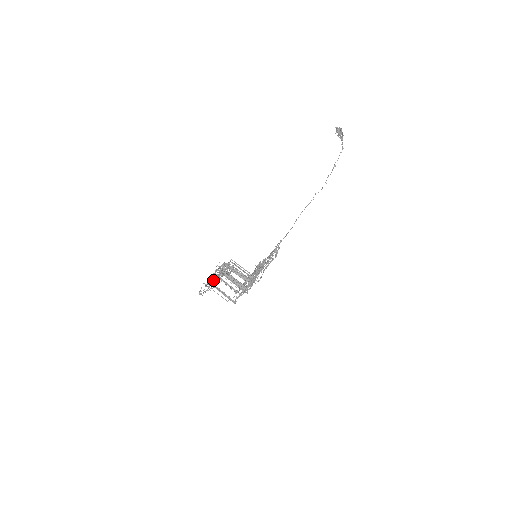
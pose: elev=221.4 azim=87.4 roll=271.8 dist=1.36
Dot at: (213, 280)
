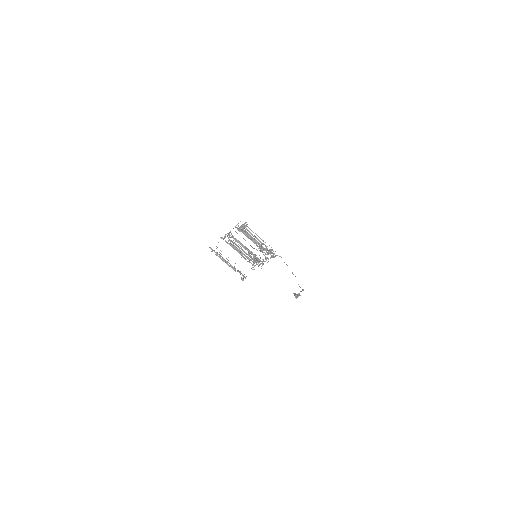
Dot at: (230, 232)
